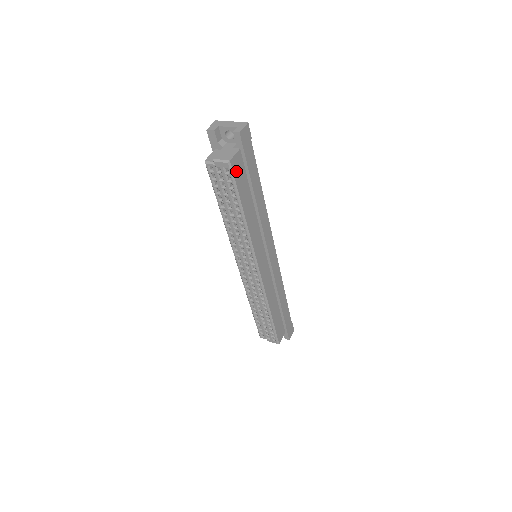
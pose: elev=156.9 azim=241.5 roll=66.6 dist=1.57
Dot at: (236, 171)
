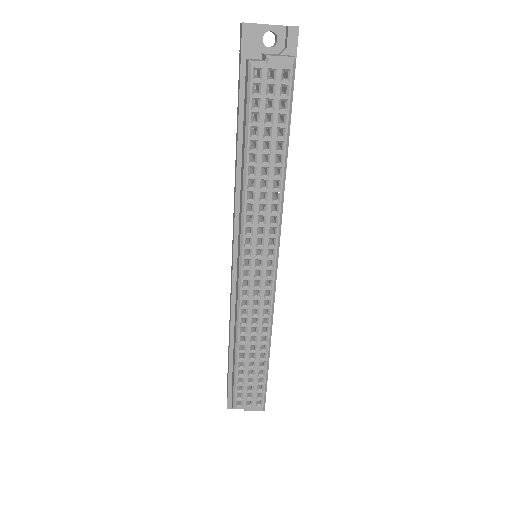
Dot at: (292, 83)
